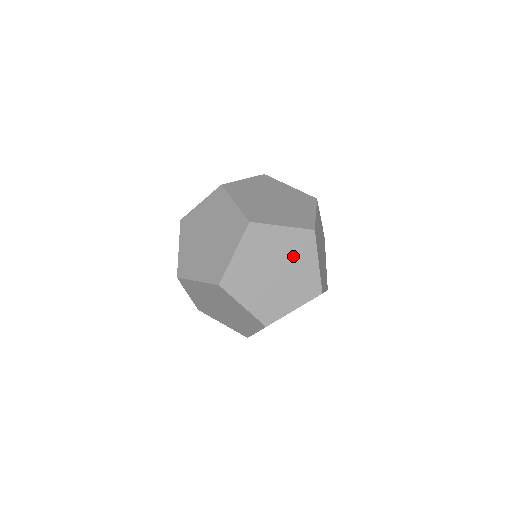
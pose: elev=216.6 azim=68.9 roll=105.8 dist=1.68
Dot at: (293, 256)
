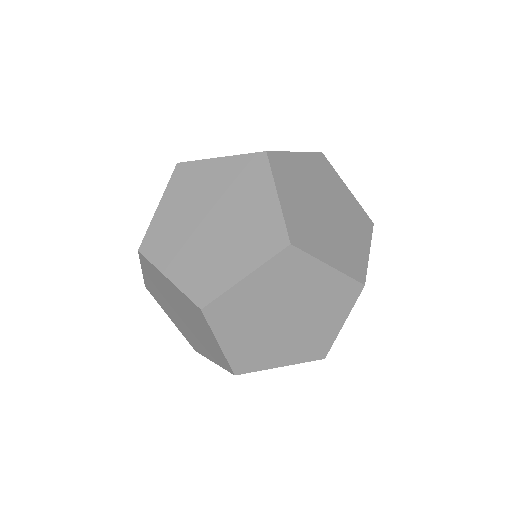
Dot at: (237, 194)
